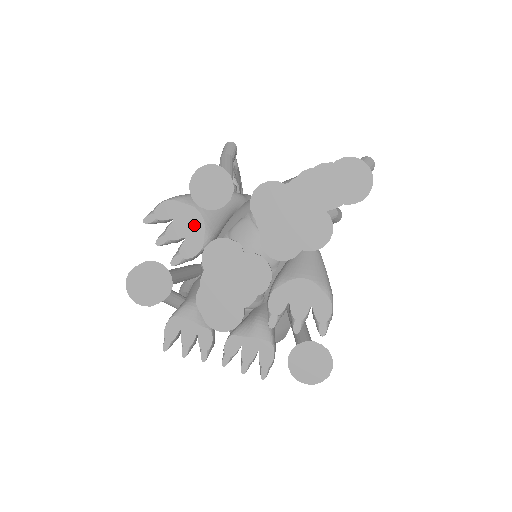
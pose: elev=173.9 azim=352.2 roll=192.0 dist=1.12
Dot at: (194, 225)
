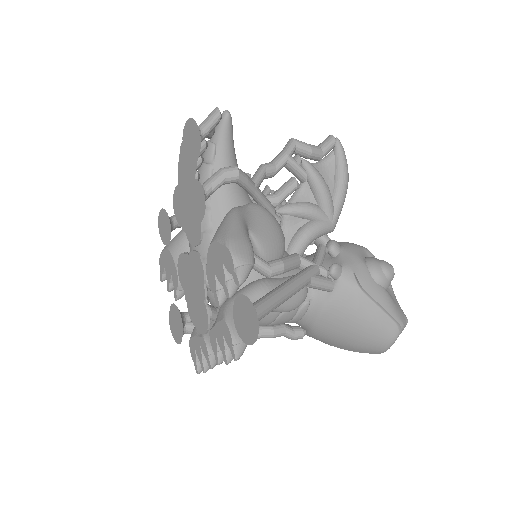
Dot at: (170, 261)
